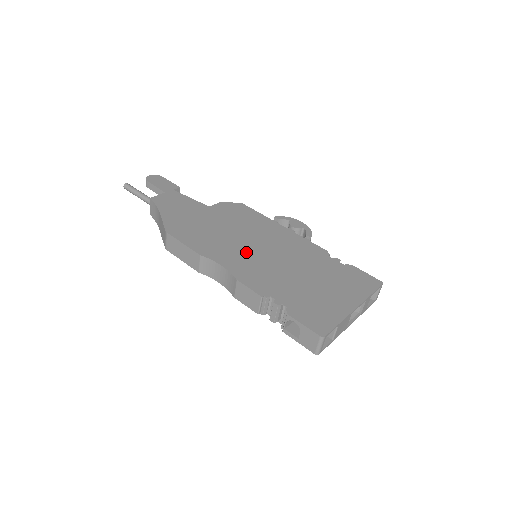
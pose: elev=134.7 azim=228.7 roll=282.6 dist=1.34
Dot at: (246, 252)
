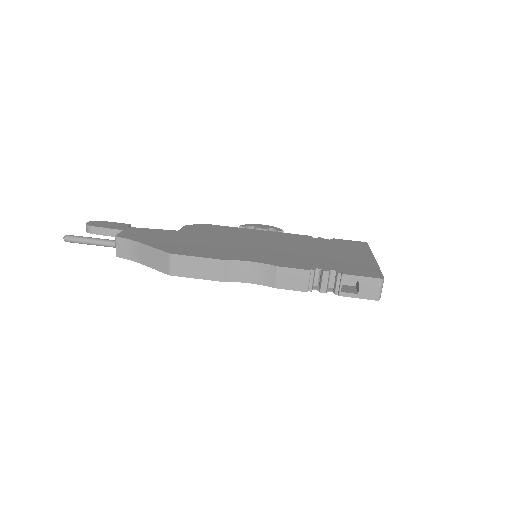
Dot at: (255, 249)
